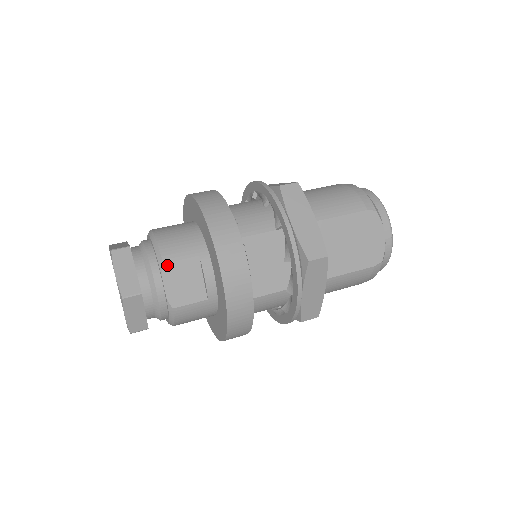
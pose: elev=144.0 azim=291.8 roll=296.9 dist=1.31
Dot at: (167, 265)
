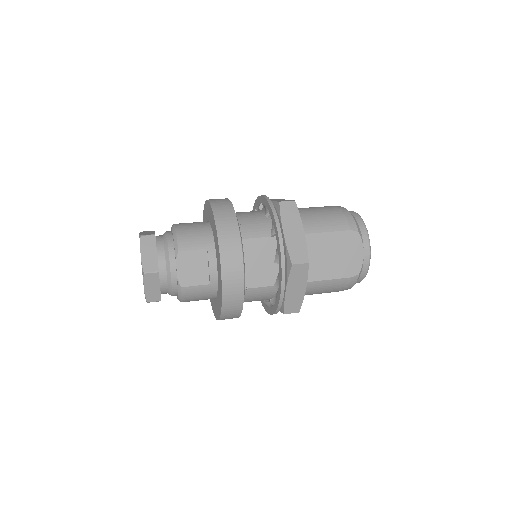
Dot at: (181, 253)
